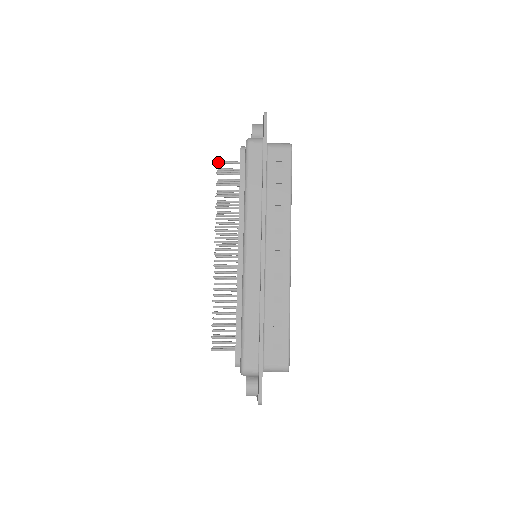
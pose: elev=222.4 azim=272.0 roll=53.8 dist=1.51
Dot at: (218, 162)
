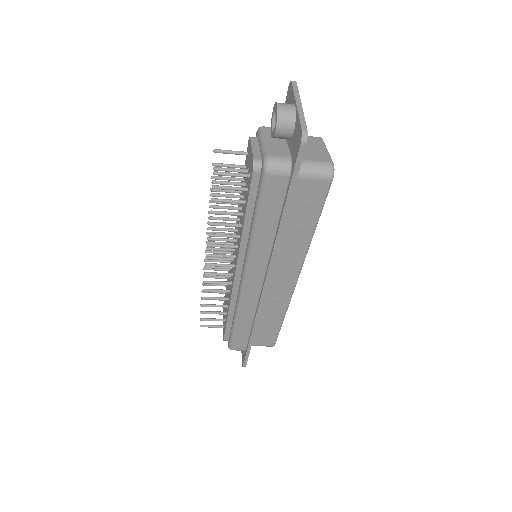
Dot at: occluded
